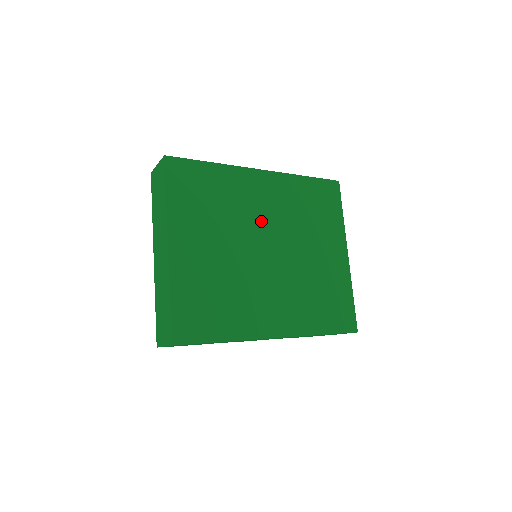
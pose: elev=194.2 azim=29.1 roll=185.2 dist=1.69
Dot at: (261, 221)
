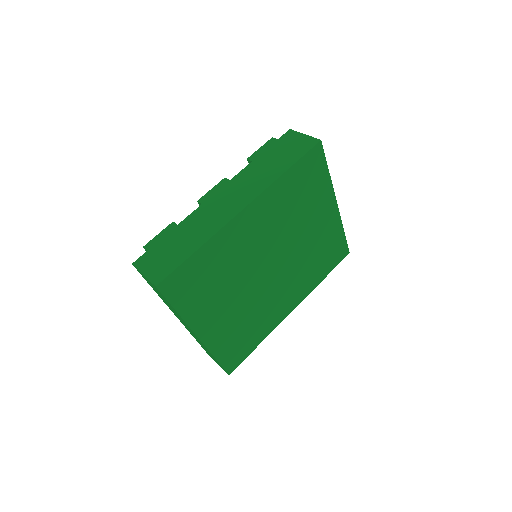
Dot at: (259, 252)
